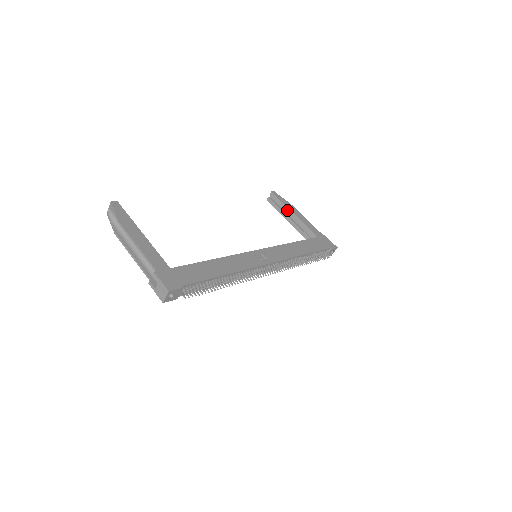
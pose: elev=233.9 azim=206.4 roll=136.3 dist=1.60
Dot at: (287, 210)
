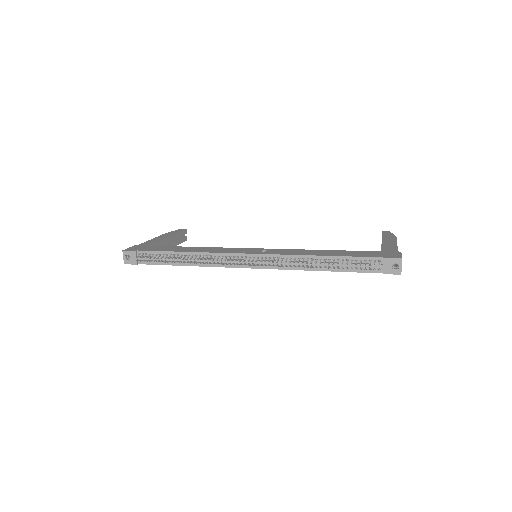
Dot at: occluded
